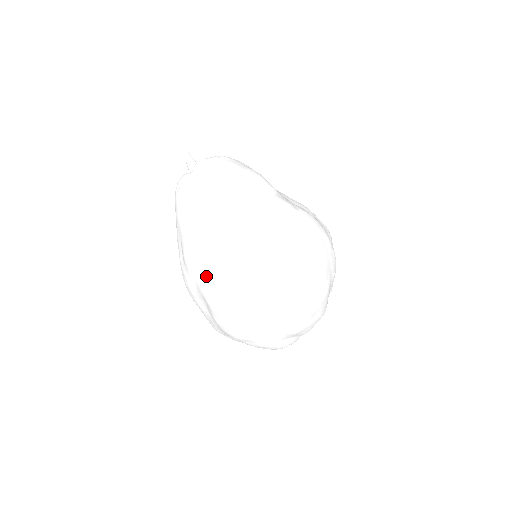
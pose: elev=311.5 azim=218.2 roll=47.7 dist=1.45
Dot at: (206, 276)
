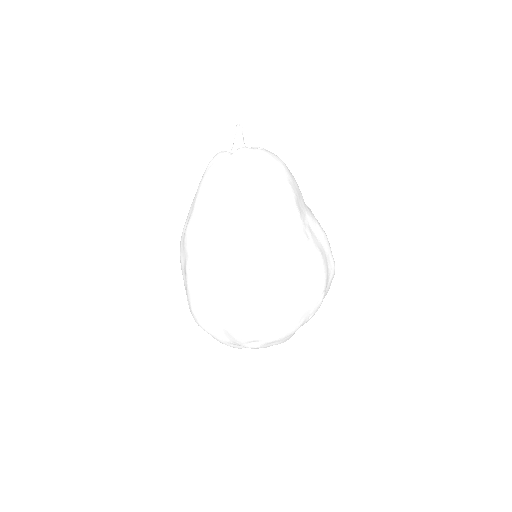
Dot at: (194, 262)
